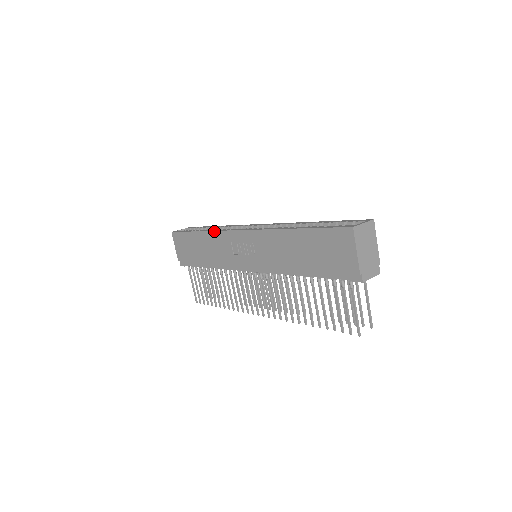
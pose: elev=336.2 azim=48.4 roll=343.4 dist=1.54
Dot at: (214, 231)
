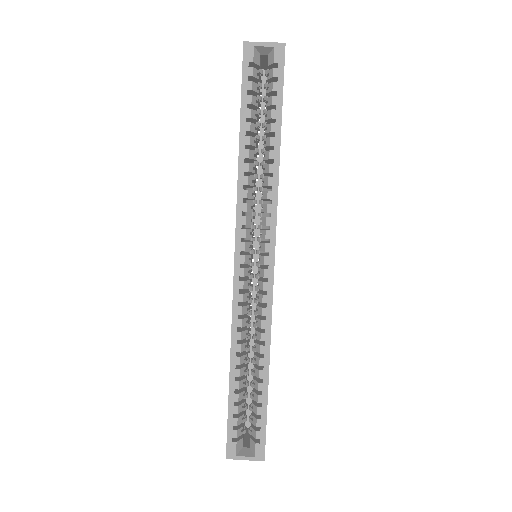
Dot at: (237, 190)
